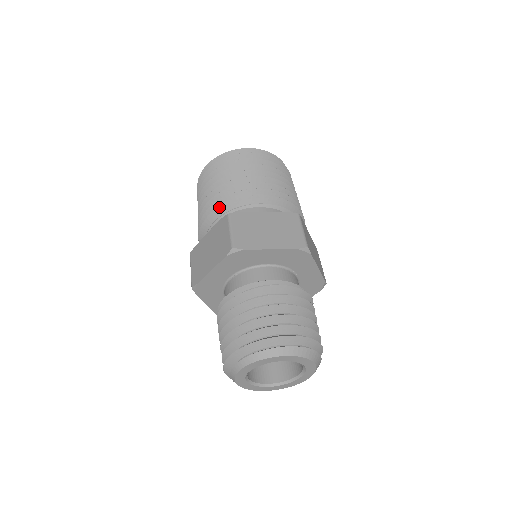
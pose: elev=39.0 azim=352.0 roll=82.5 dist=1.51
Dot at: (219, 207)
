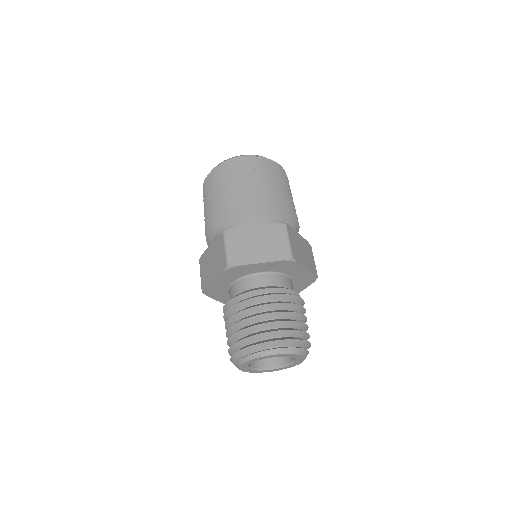
Dot at: (267, 209)
